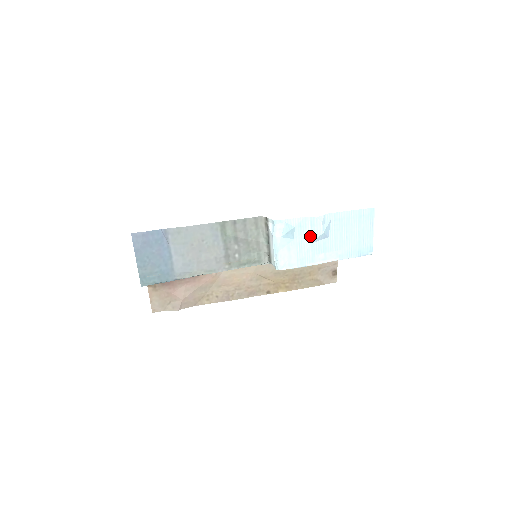
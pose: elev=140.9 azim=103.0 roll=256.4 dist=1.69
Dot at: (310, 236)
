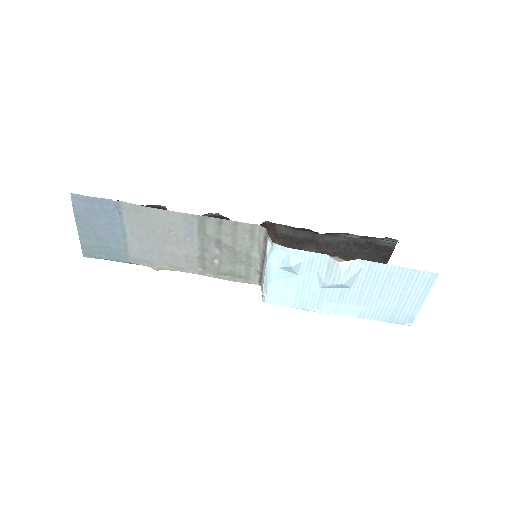
Dot at: (322, 279)
